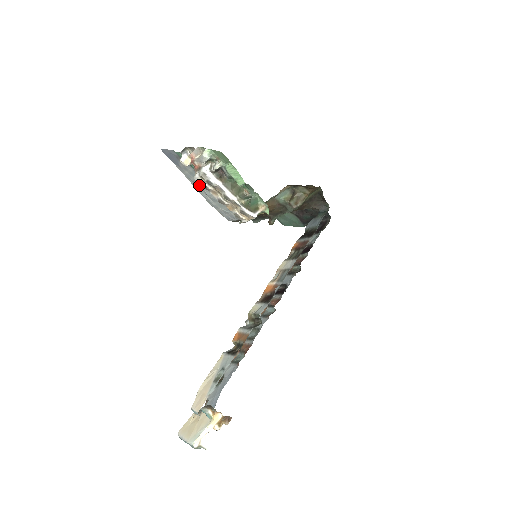
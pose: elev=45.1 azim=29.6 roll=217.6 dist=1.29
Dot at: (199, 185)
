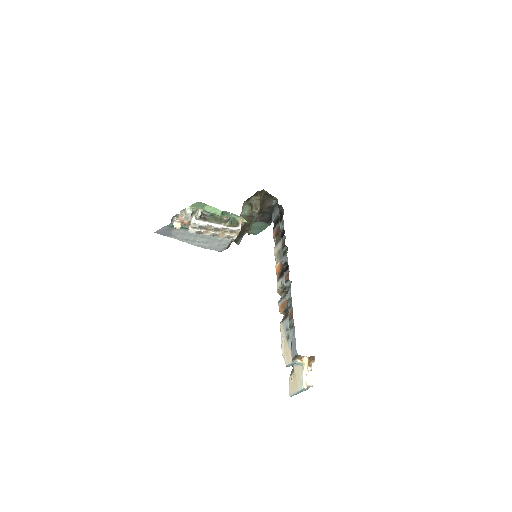
Dot at: (192, 239)
